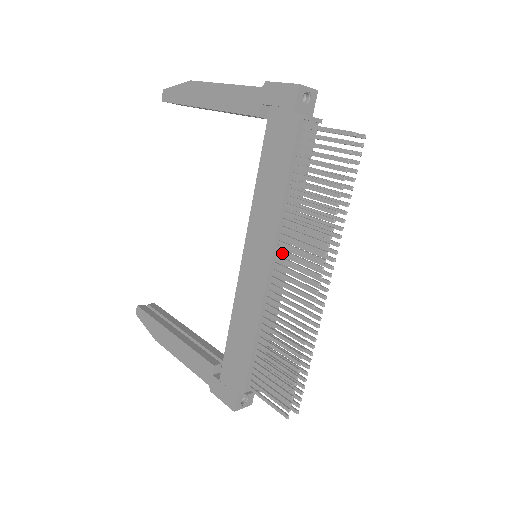
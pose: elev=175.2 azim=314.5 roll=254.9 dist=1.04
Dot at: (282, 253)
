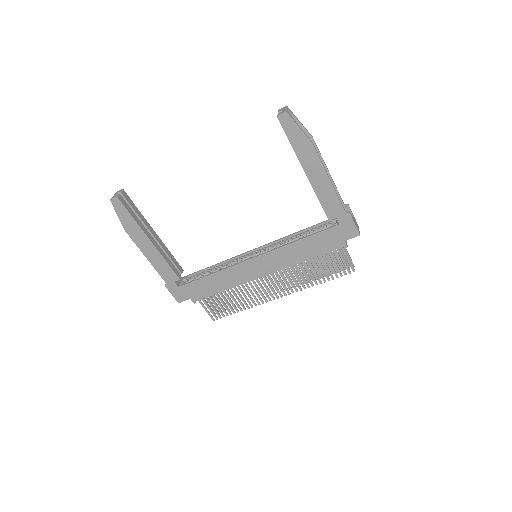
Dot at: (276, 274)
